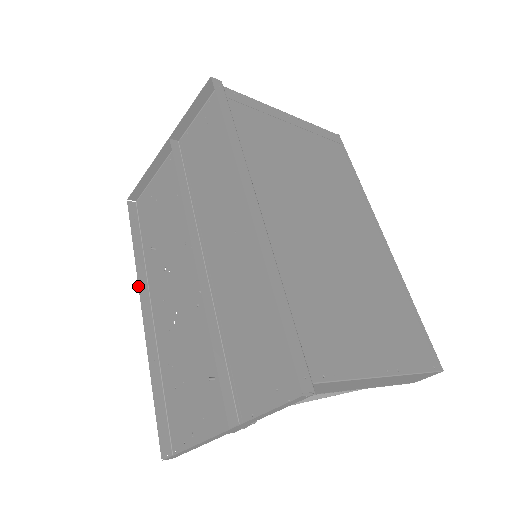
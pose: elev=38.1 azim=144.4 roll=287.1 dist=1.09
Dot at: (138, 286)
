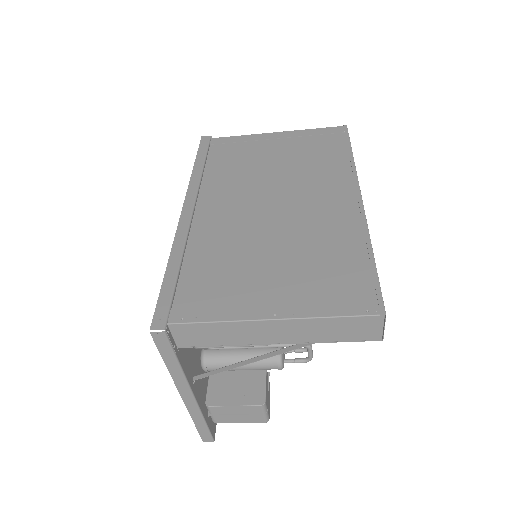
Dot at: occluded
